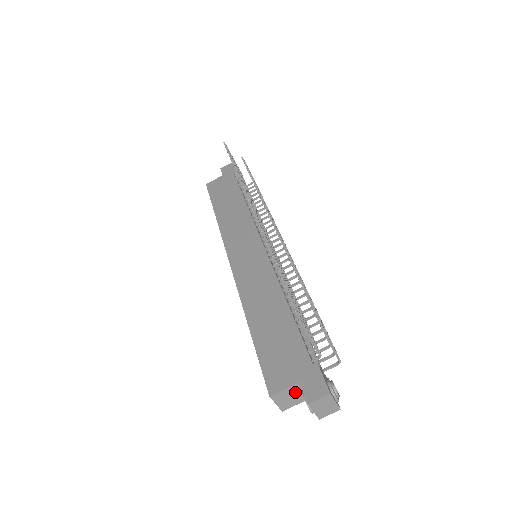
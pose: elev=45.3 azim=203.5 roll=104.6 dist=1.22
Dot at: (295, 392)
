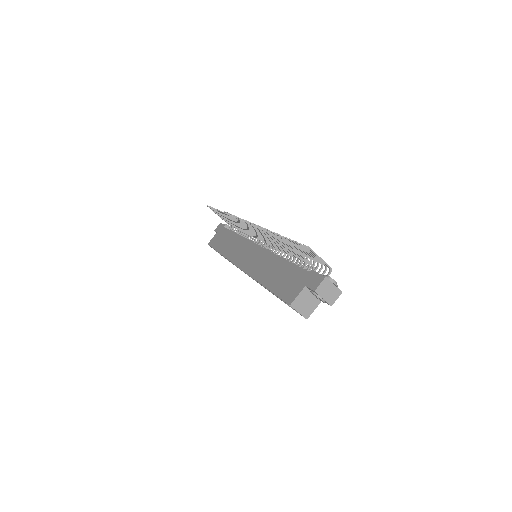
Dot at: (307, 297)
